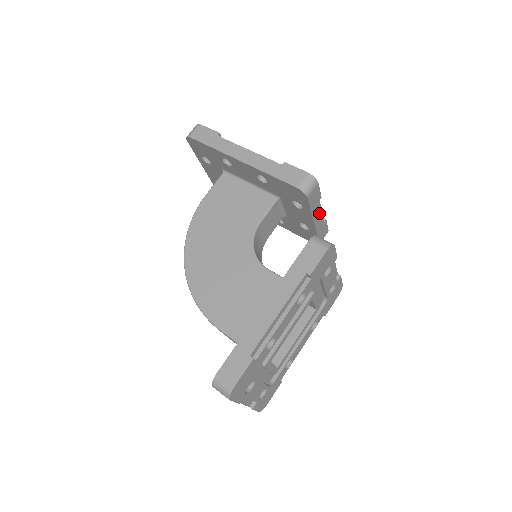
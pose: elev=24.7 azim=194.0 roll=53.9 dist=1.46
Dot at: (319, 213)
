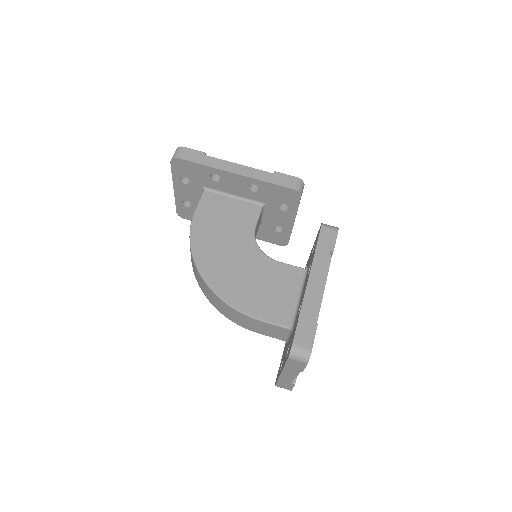
Dot at: occluded
